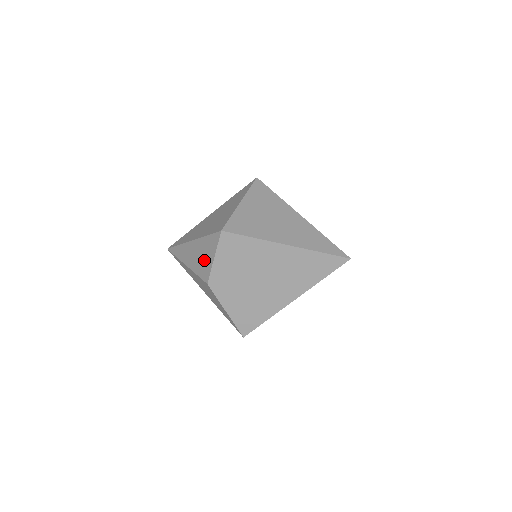
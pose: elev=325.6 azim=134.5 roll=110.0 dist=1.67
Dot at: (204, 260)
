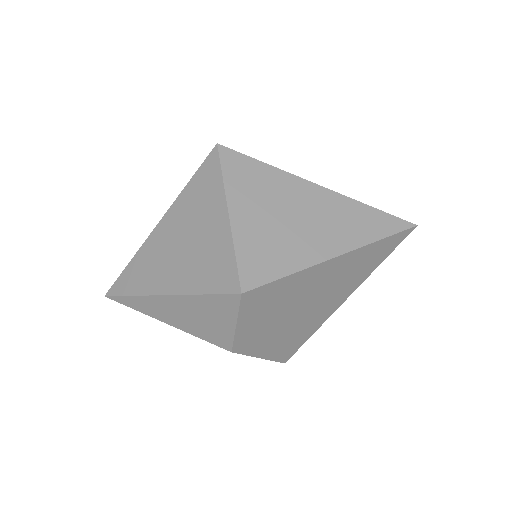
Dot at: (210, 324)
